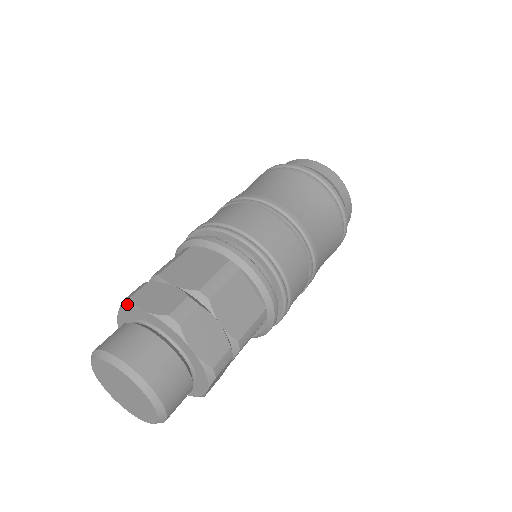
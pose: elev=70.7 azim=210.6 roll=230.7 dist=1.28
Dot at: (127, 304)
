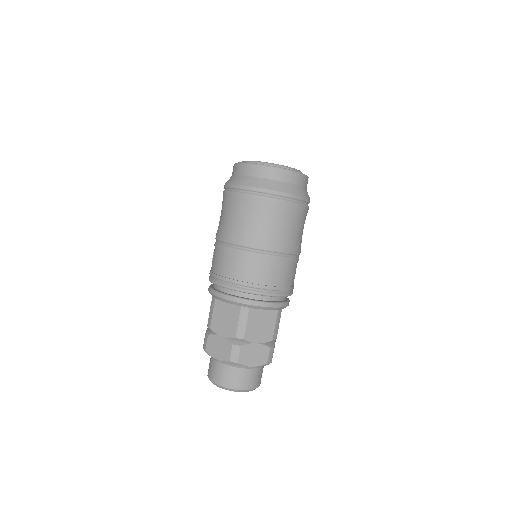
Dot at: occluded
